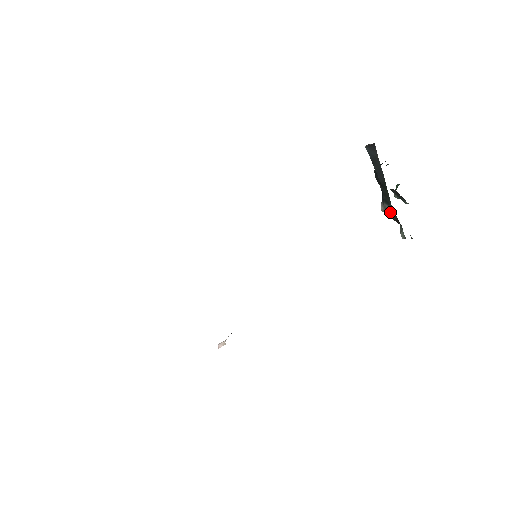
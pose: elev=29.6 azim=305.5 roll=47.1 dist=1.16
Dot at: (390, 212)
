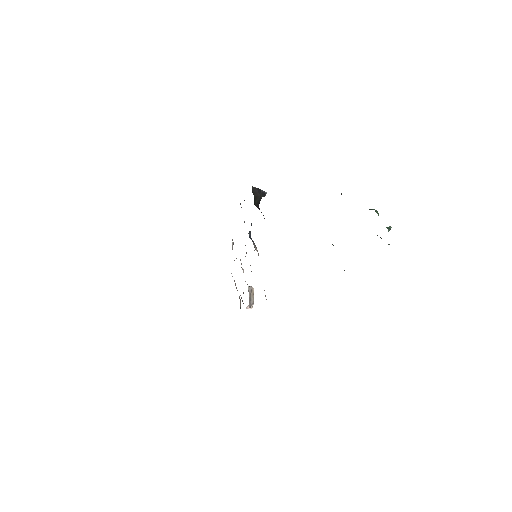
Dot at: occluded
